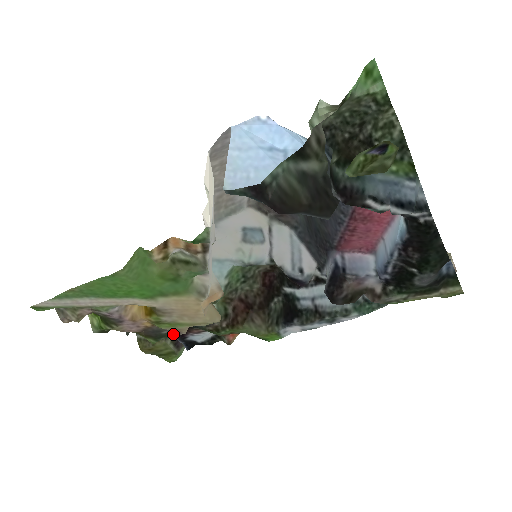
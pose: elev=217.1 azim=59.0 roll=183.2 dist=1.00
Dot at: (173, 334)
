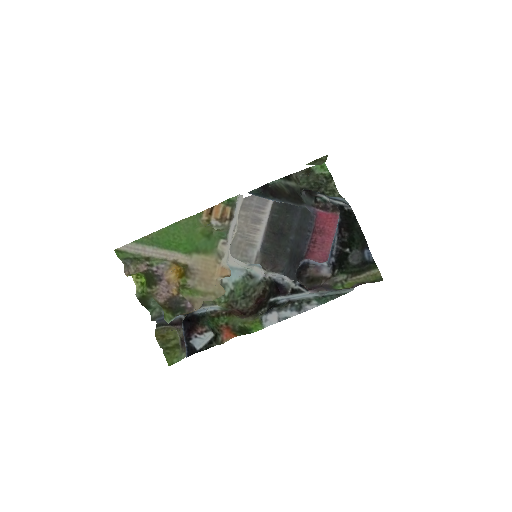
Dot at: (187, 309)
